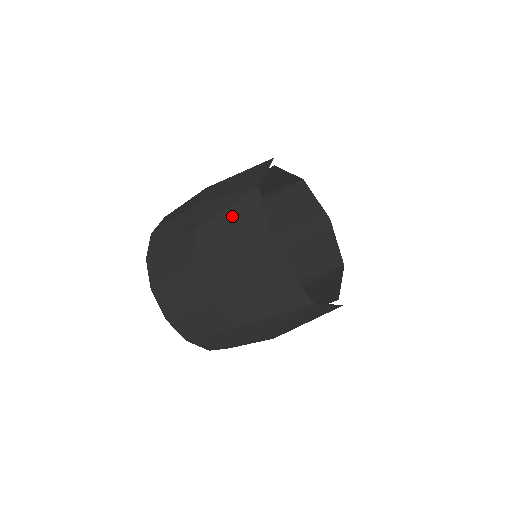
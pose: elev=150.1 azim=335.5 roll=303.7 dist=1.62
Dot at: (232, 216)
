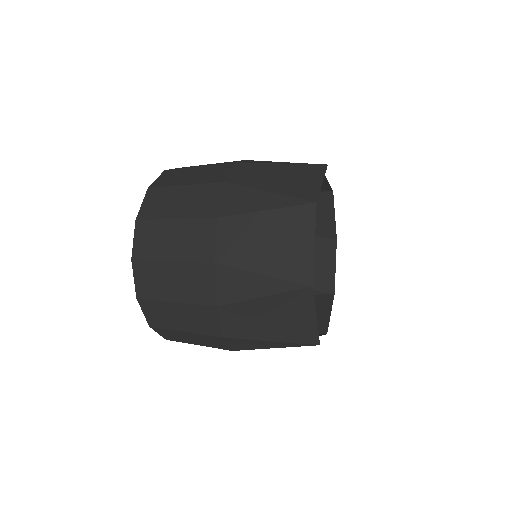
Dot at: (273, 222)
